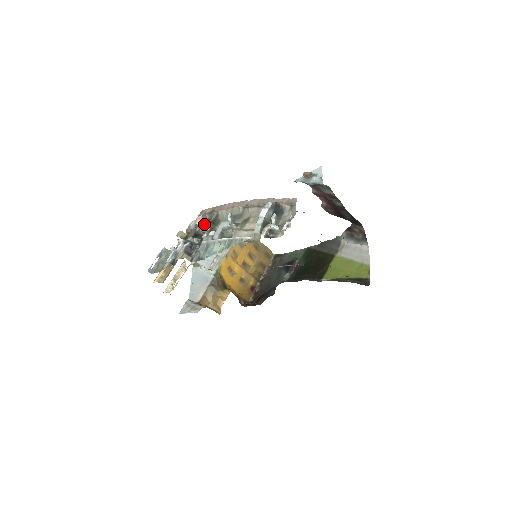
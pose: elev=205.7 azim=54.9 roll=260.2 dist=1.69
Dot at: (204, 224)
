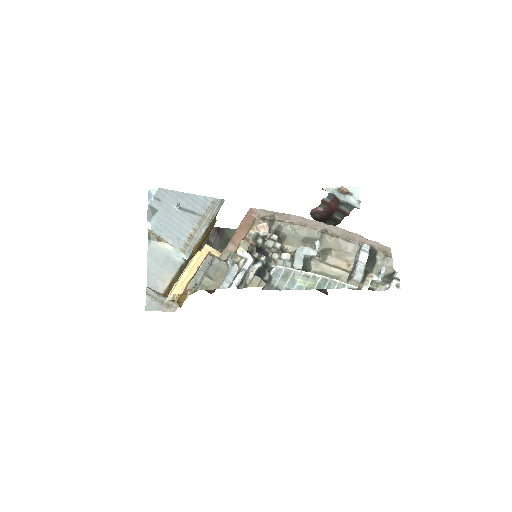
Dot at: (267, 235)
